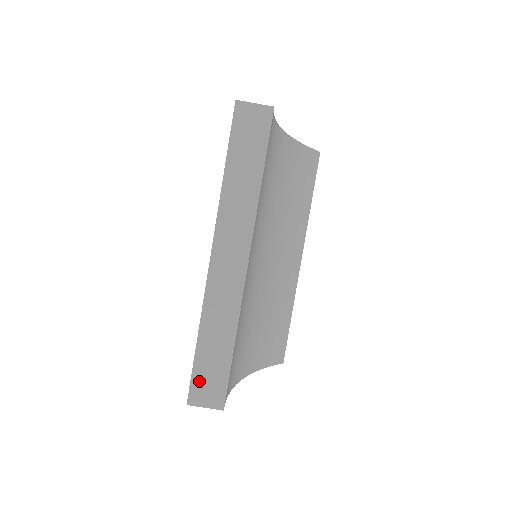
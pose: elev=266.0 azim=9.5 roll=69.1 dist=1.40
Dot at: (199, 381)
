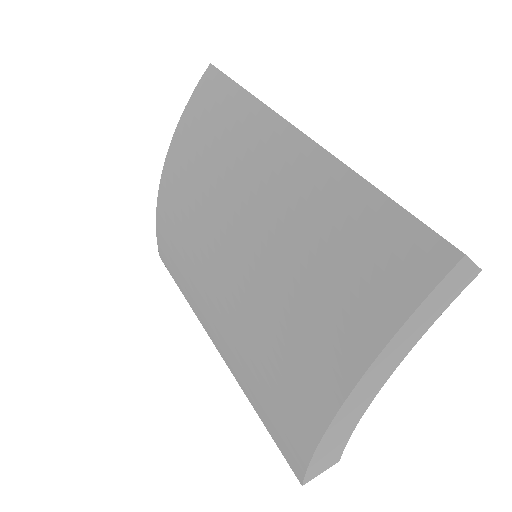
Dot at: occluded
